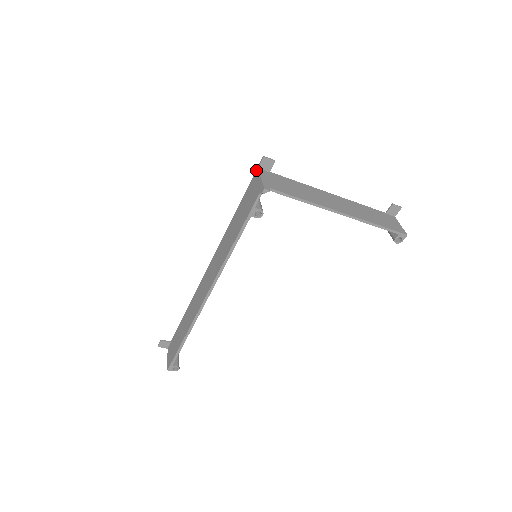
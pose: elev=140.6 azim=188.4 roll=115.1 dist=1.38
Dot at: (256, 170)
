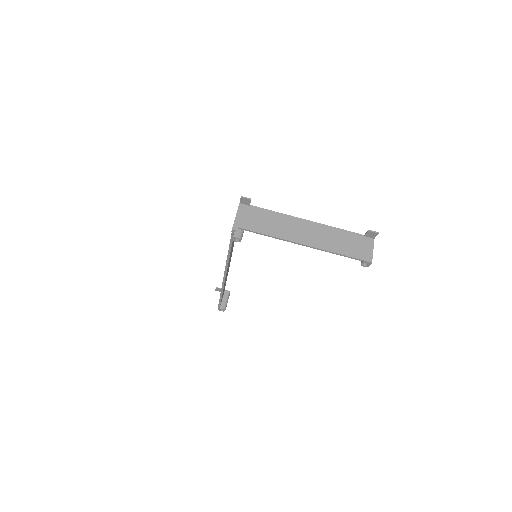
Dot at: (239, 204)
